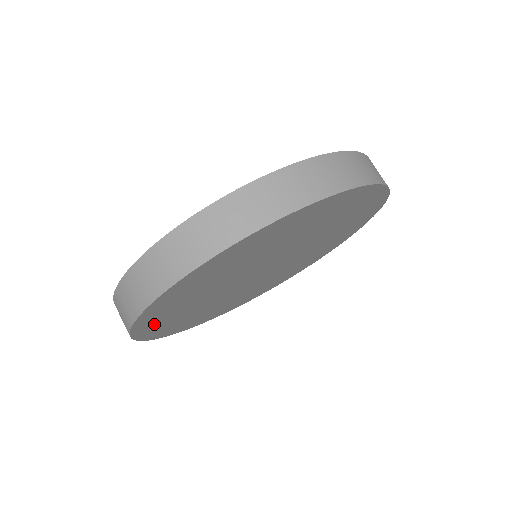
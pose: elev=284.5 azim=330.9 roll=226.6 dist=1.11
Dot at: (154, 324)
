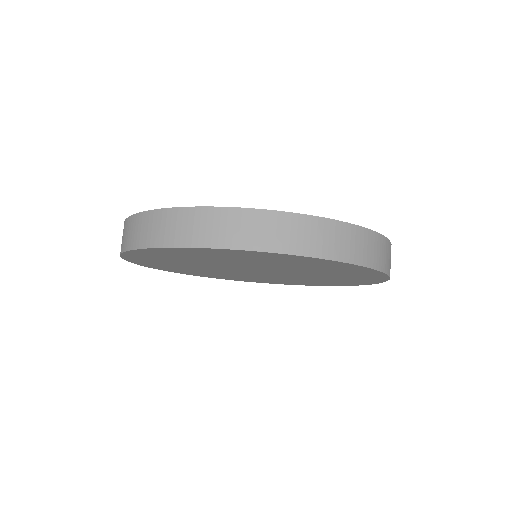
Dot at: (181, 271)
